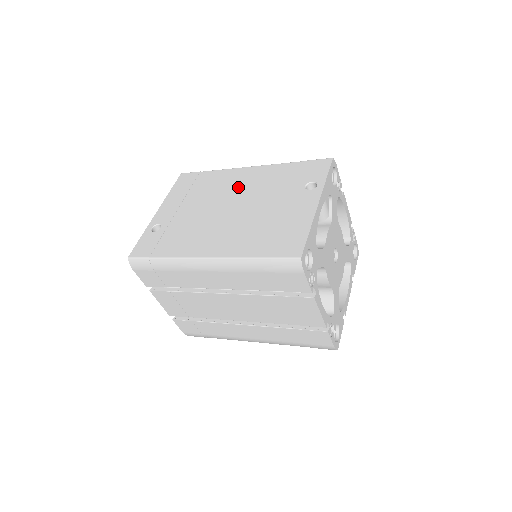
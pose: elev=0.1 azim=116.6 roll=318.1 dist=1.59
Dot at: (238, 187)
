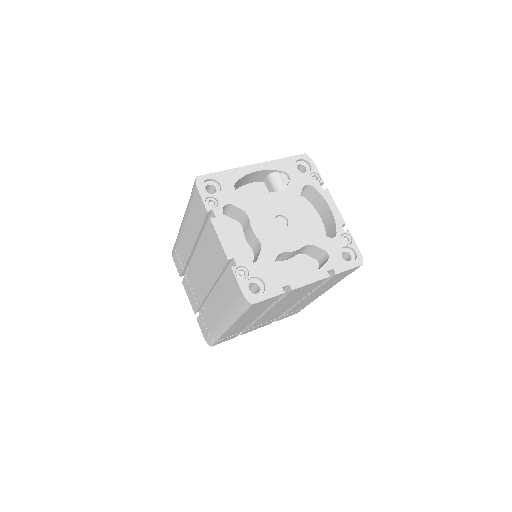
Dot at: occluded
